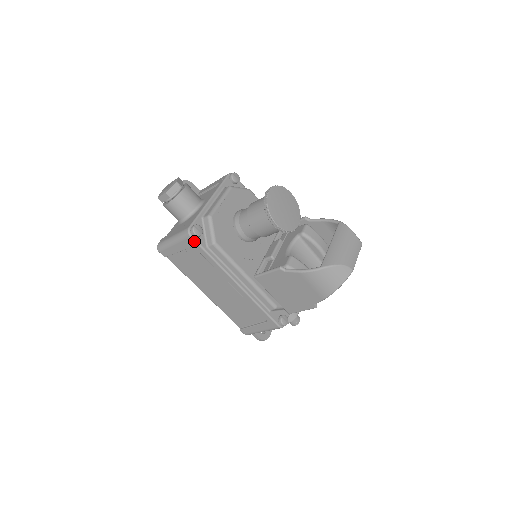
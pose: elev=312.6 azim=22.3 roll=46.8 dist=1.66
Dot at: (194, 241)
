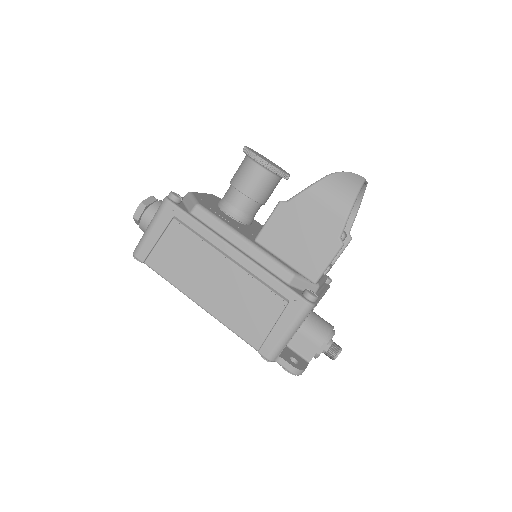
Dot at: (173, 205)
